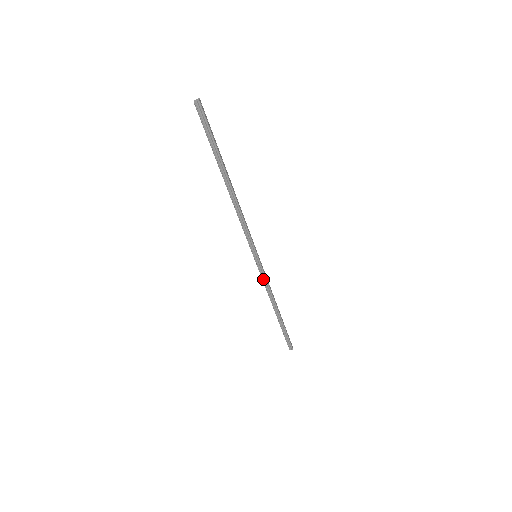
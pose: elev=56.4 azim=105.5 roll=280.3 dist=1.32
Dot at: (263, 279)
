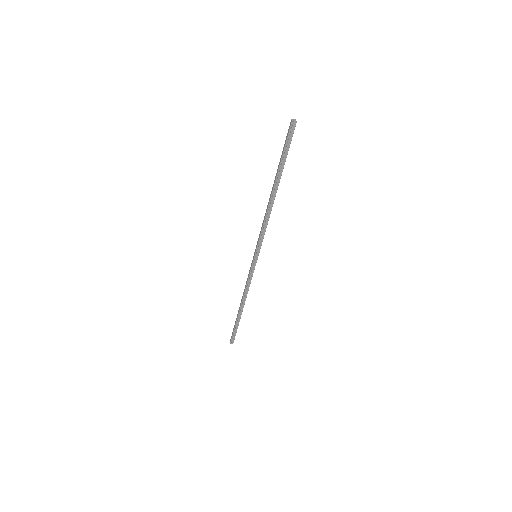
Dot at: (249, 277)
